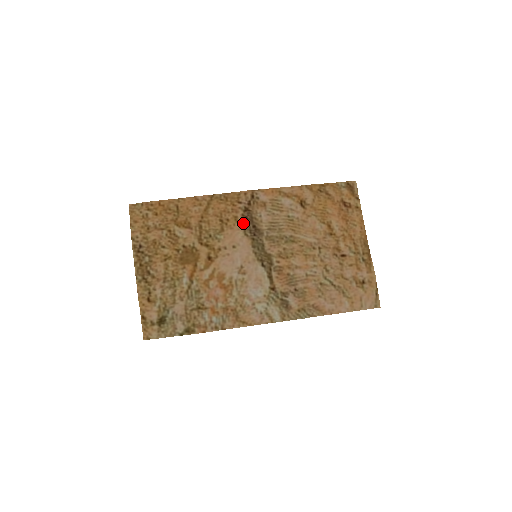
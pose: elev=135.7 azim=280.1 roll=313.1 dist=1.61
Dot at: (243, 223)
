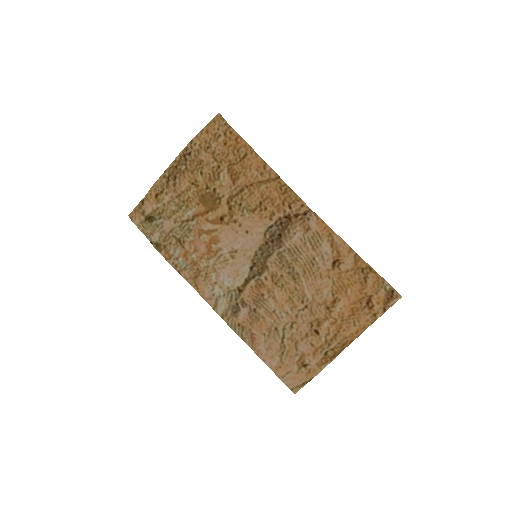
Dot at: (273, 224)
